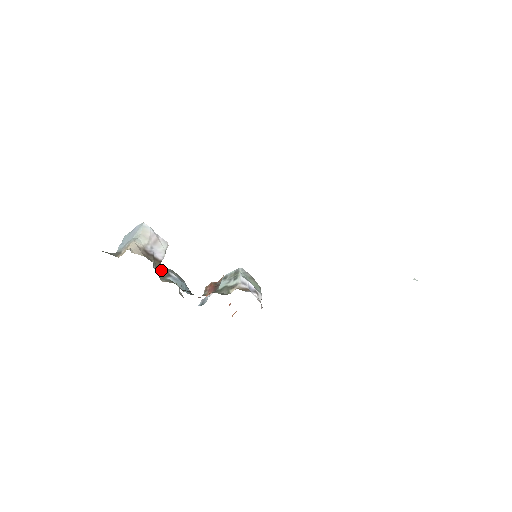
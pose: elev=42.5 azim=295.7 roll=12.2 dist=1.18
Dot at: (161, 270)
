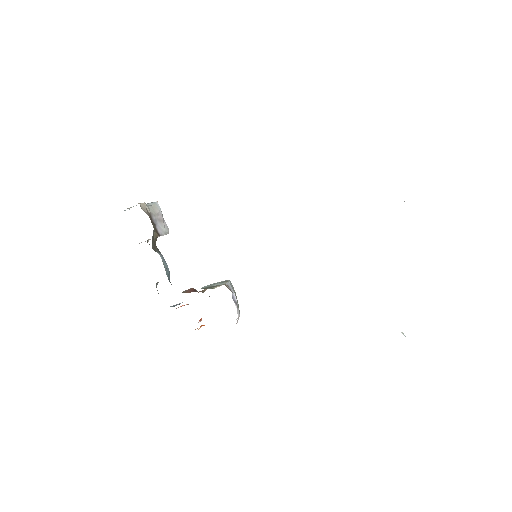
Dot at: (155, 243)
